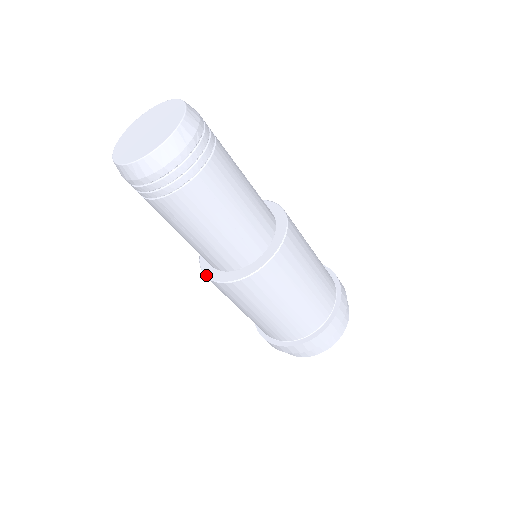
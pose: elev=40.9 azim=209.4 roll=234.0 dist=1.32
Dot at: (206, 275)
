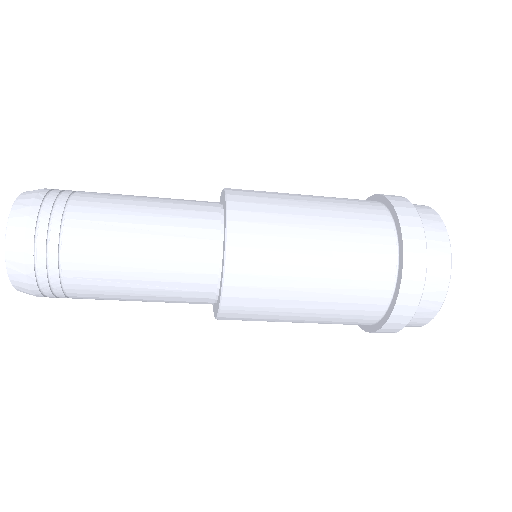
Dot at: (216, 315)
